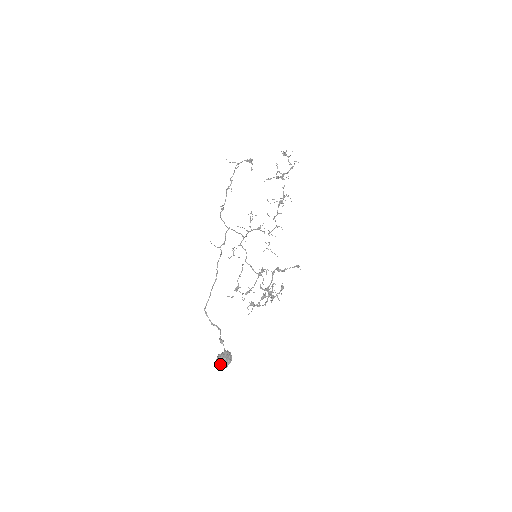
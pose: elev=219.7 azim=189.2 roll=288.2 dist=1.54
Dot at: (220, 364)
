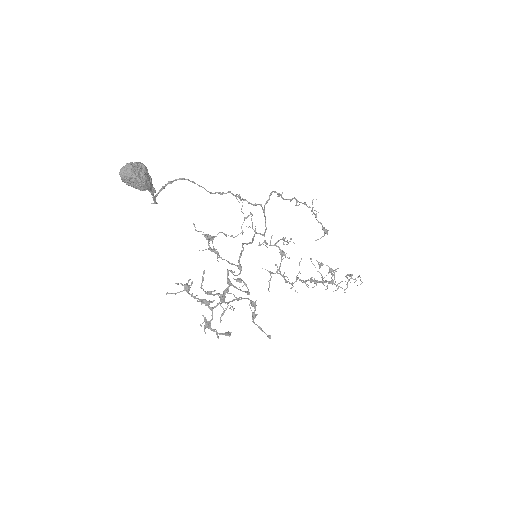
Dot at: (133, 163)
